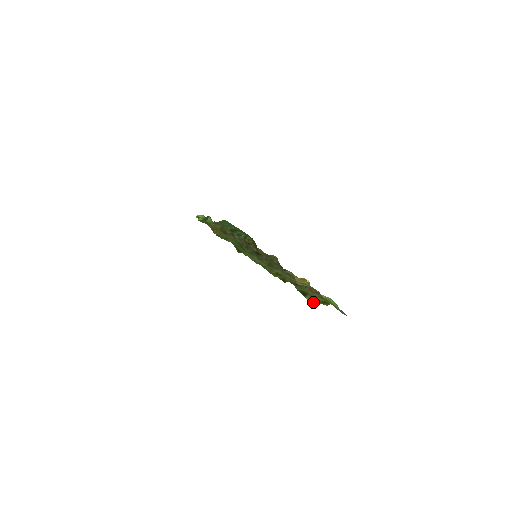
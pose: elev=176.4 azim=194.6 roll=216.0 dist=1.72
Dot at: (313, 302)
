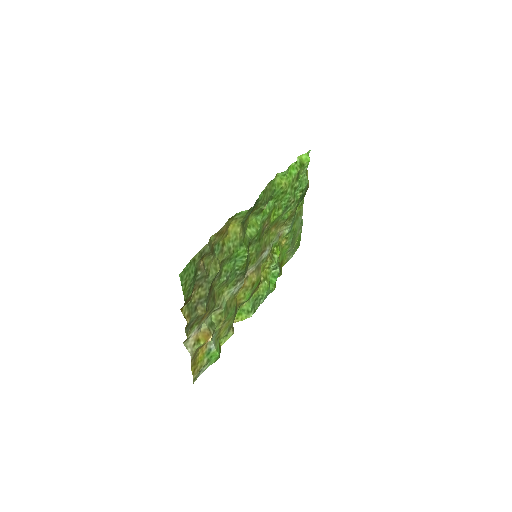
Dot at: occluded
